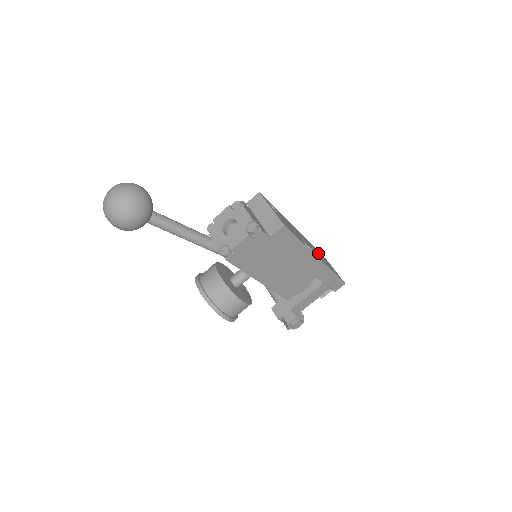
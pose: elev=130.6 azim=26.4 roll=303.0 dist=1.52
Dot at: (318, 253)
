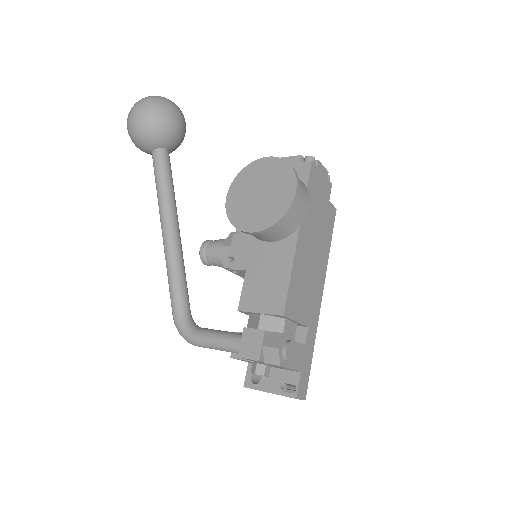
Dot at: occluded
